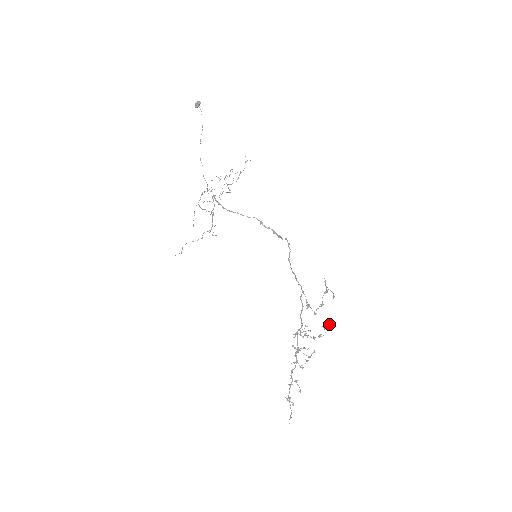
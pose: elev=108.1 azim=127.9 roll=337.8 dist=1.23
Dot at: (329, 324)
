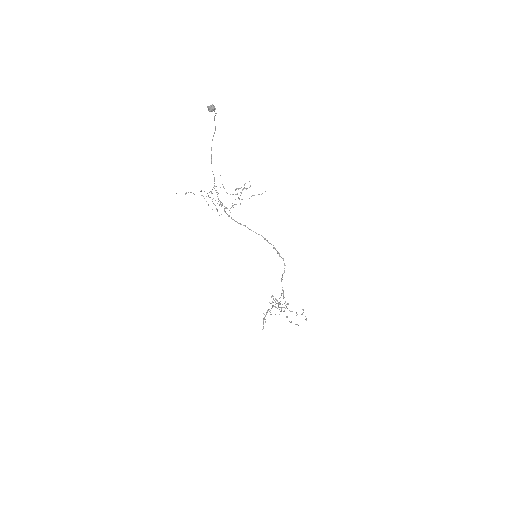
Dot at: occluded
